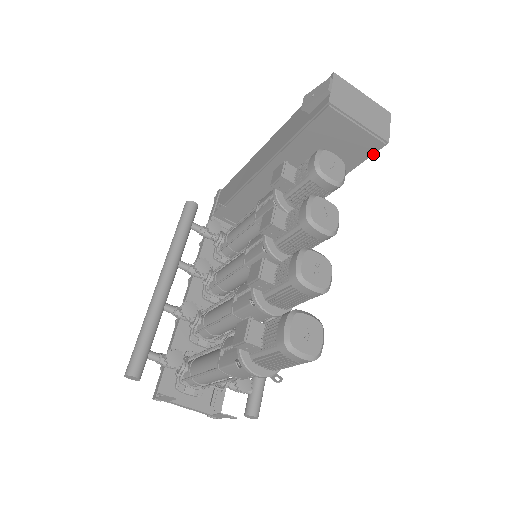
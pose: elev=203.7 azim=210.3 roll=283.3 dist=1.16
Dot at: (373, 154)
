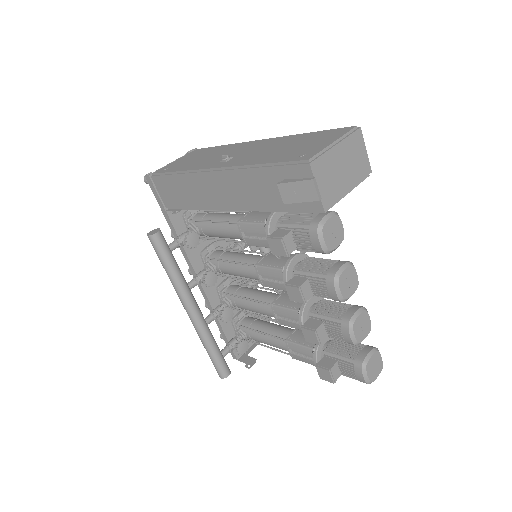
Dot at: occluded
